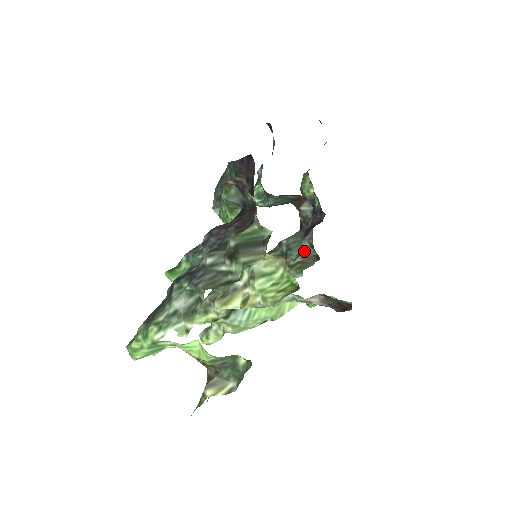
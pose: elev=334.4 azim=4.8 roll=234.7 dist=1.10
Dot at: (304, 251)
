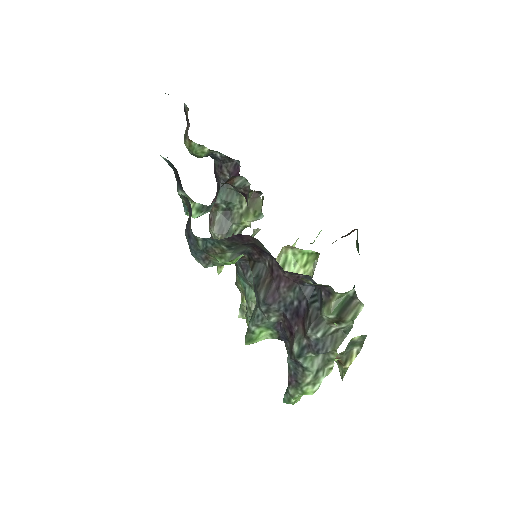
Dot at: (242, 196)
